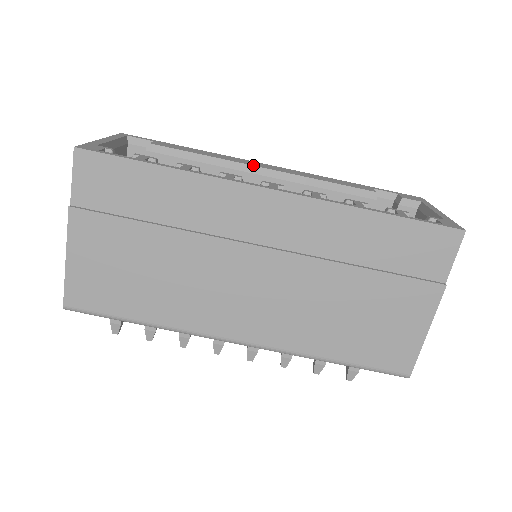
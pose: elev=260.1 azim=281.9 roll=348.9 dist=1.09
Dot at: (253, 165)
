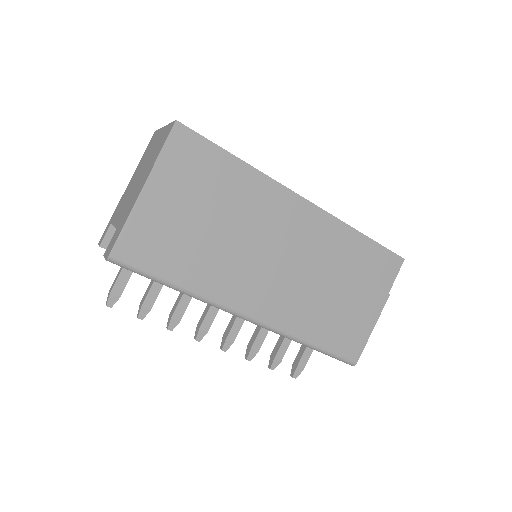
Dot at: occluded
